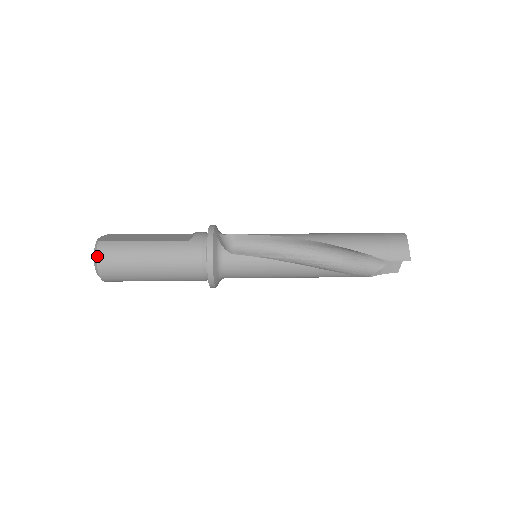
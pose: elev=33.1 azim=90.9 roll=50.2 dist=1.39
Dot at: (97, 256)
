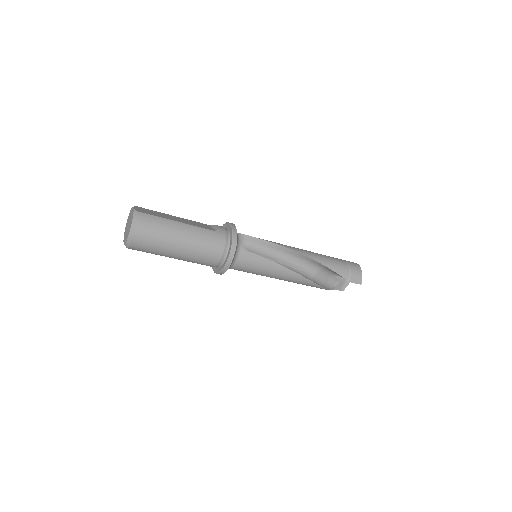
Dot at: (137, 224)
